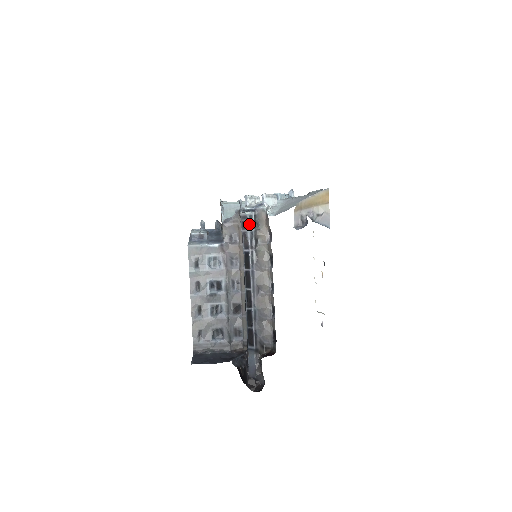
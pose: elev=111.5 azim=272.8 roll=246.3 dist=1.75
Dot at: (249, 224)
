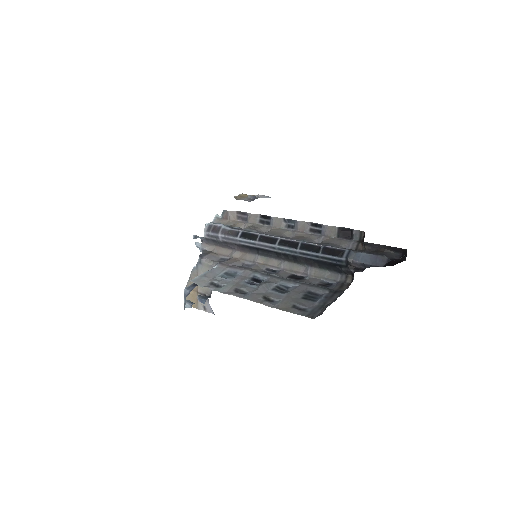
Dot at: (218, 225)
